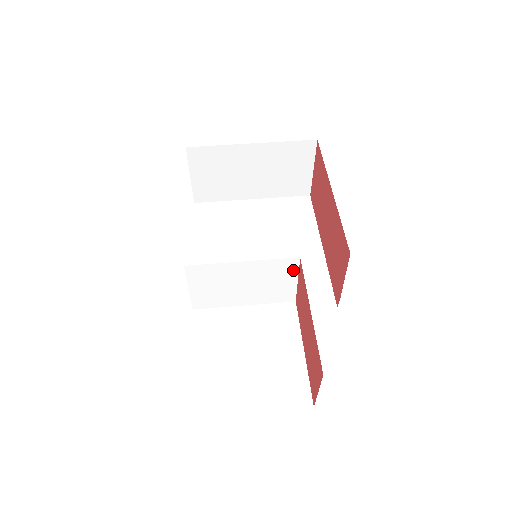
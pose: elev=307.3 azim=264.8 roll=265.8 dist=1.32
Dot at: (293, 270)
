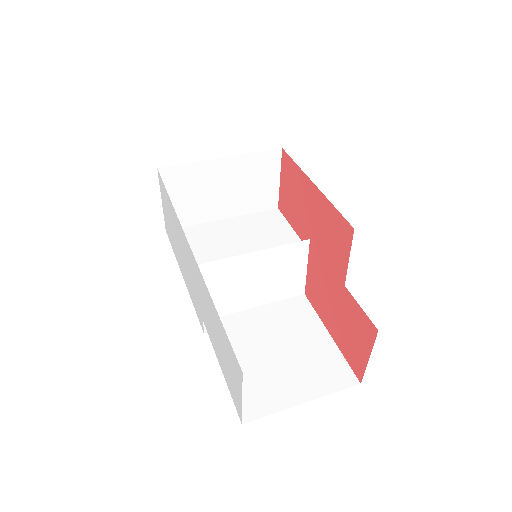
Dot at: (303, 255)
